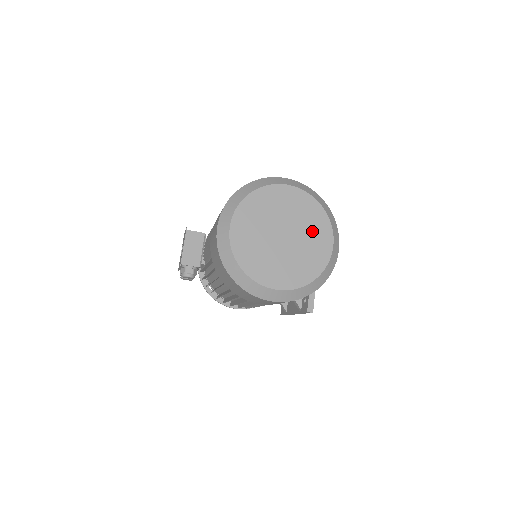
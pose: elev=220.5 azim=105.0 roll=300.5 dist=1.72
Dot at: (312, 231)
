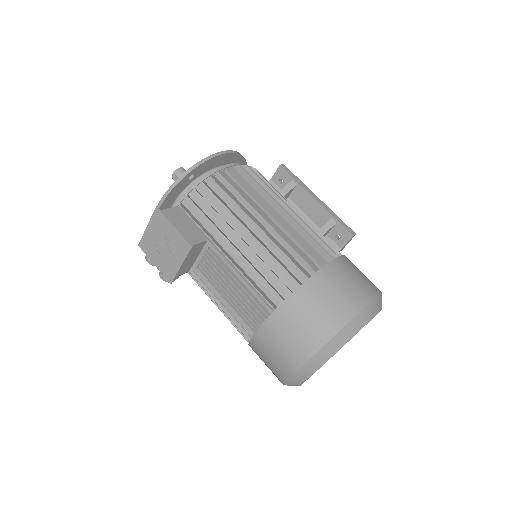
Dot at: occluded
